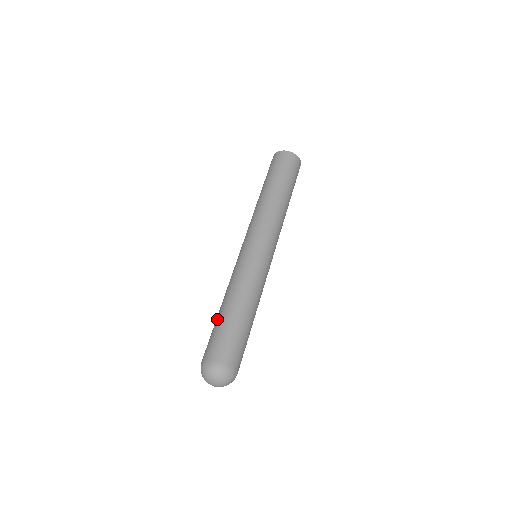
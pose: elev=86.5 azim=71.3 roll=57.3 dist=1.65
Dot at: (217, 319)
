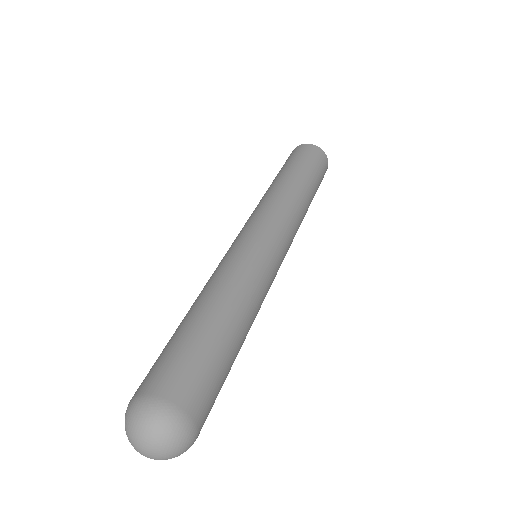
Dot at: occluded
